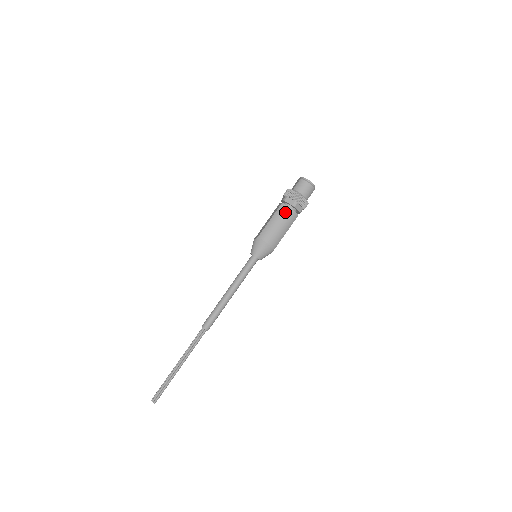
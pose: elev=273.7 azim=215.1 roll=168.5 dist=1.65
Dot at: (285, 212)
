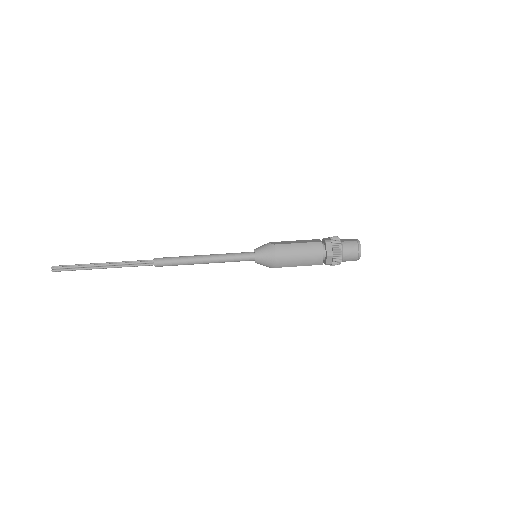
Dot at: (316, 251)
